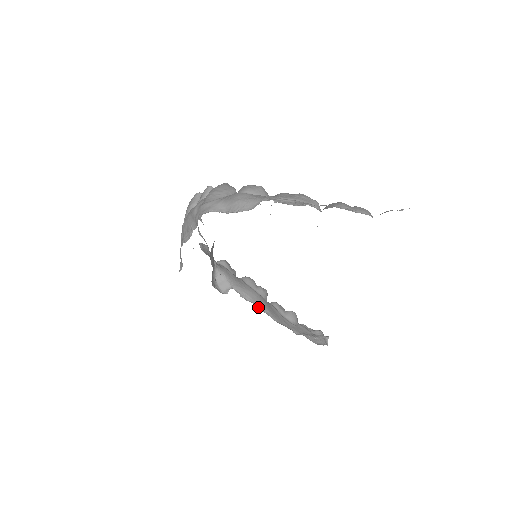
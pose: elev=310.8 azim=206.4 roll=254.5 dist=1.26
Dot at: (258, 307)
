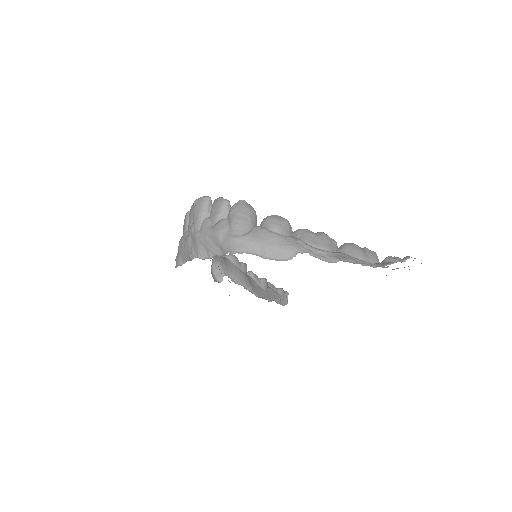
Dot at: (245, 287)
